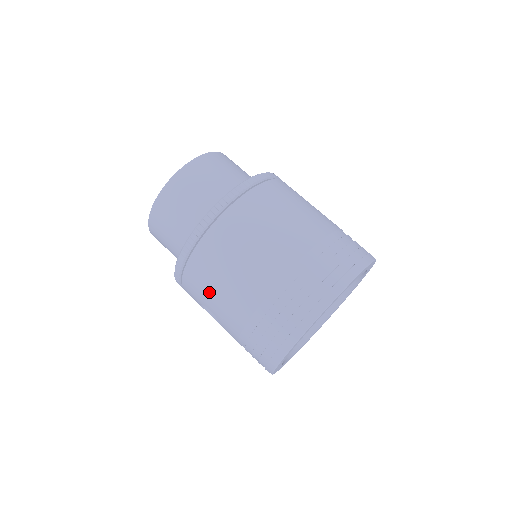
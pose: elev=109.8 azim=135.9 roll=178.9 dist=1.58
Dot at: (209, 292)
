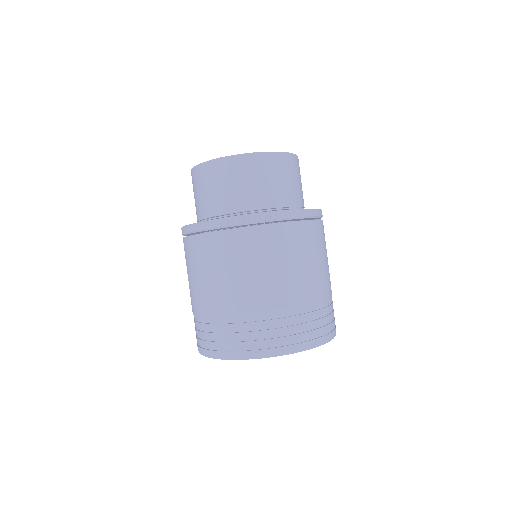
Dot at: (192, 269)
